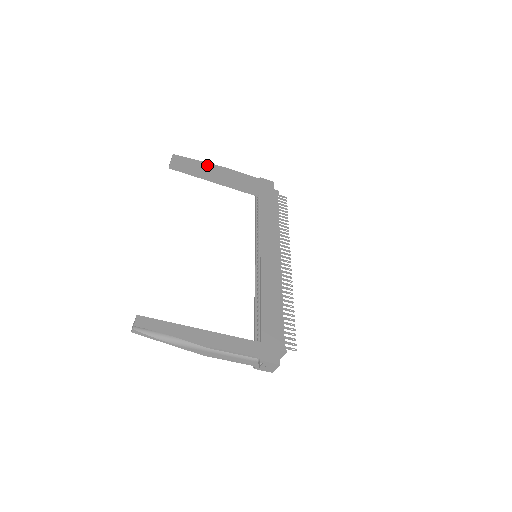
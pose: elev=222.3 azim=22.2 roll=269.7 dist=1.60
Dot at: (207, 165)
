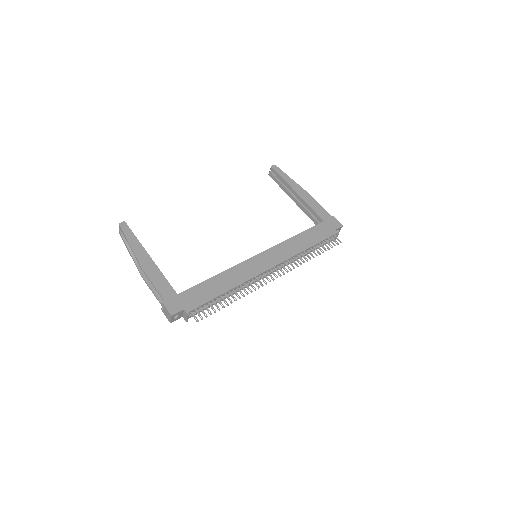
Dot at: (294, 184)
